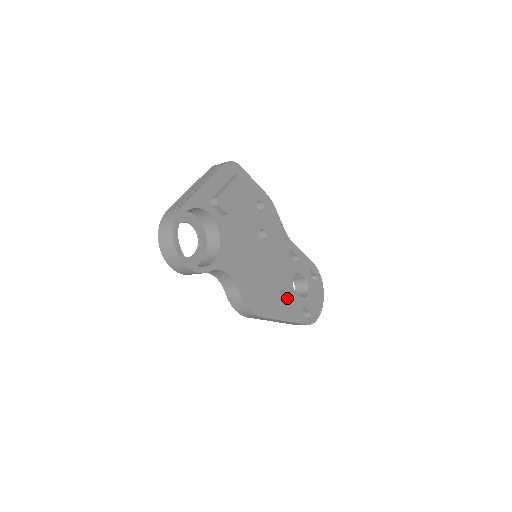
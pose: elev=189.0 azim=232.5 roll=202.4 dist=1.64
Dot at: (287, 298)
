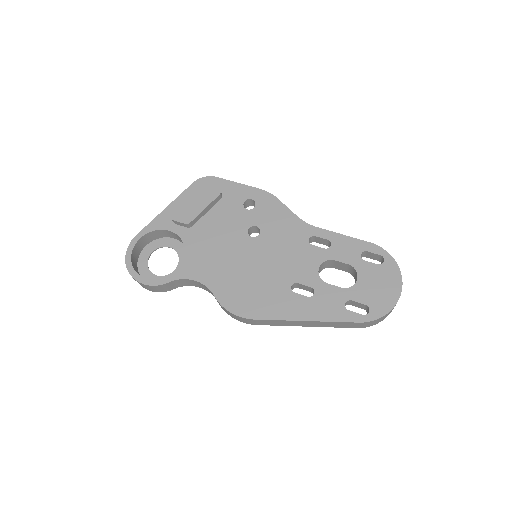
Dot at: (314, 293)
